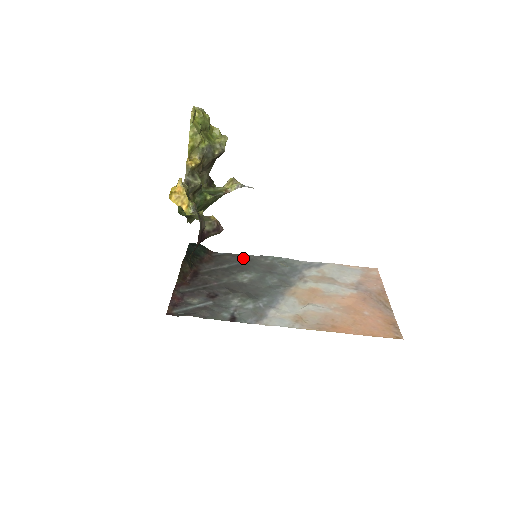
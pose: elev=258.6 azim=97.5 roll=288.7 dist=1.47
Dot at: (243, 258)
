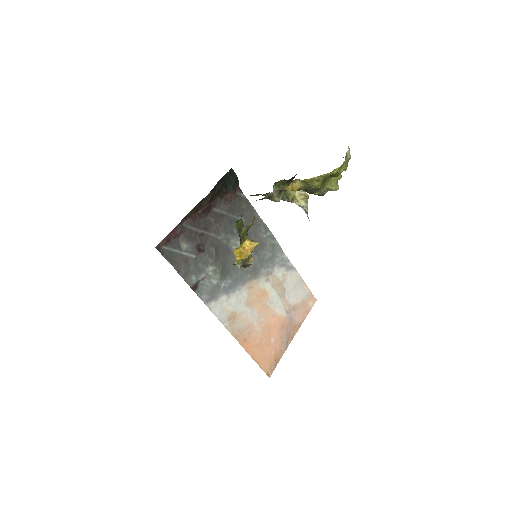
Dot at: occluded
